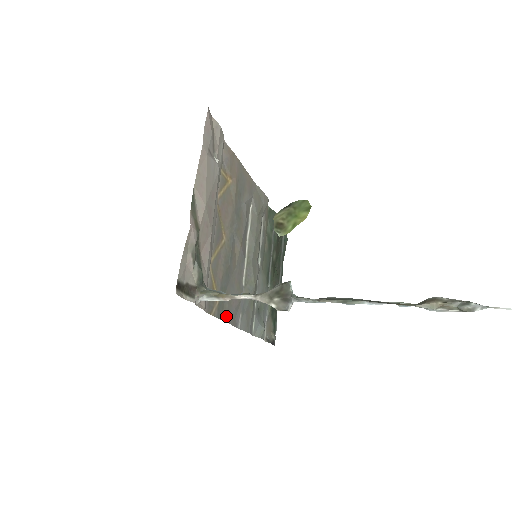
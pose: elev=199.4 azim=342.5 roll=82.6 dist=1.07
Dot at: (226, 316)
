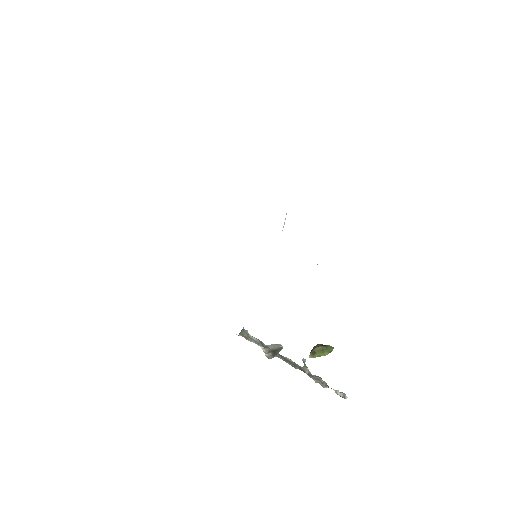
Dot at: occluded
